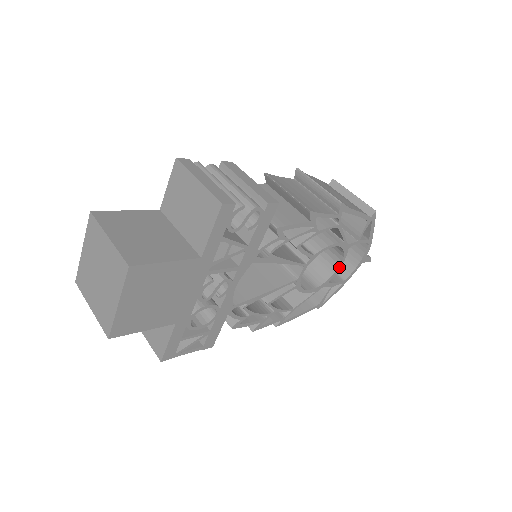
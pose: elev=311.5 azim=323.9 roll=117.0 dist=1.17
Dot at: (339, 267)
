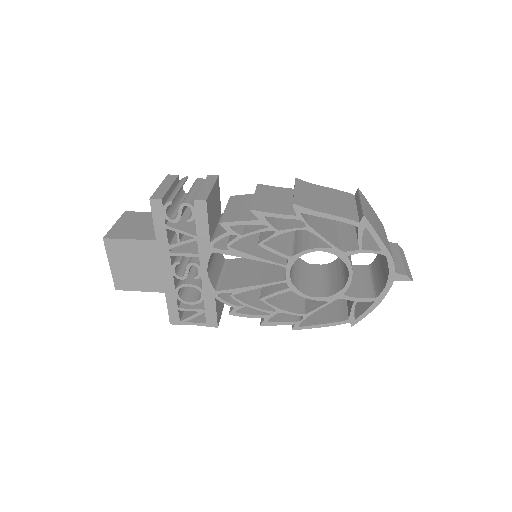
Dot at: (350, 278)
